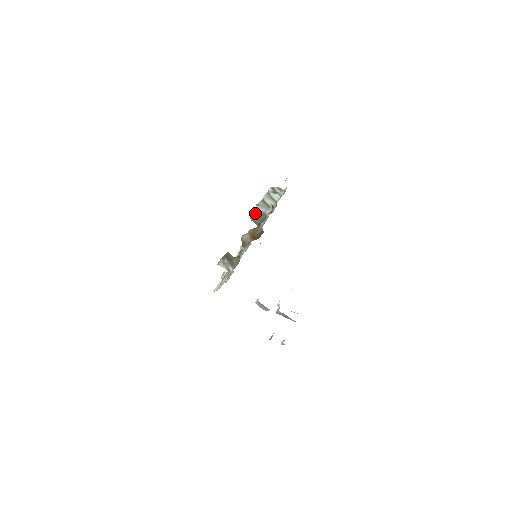
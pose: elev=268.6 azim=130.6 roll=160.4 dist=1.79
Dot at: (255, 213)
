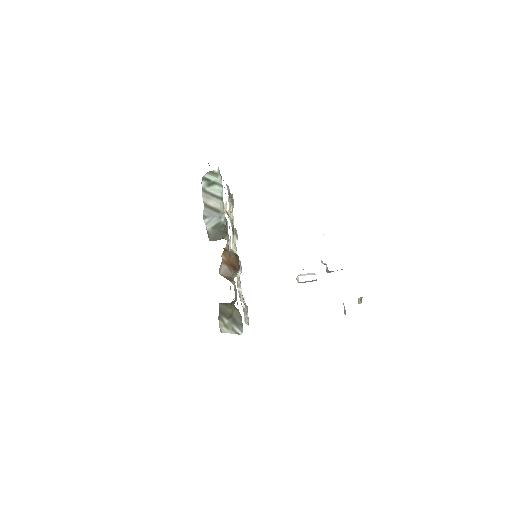
Dot at: (210, 230)
